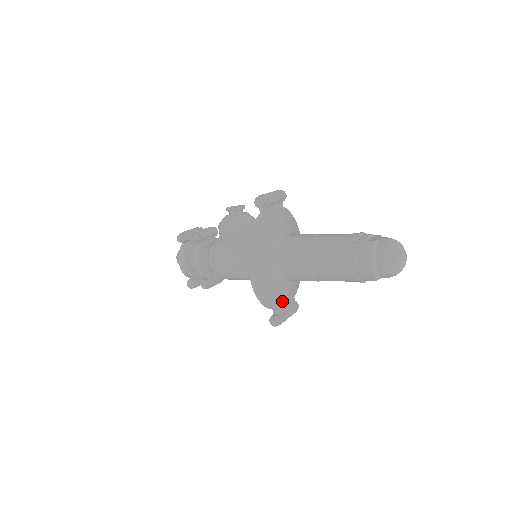
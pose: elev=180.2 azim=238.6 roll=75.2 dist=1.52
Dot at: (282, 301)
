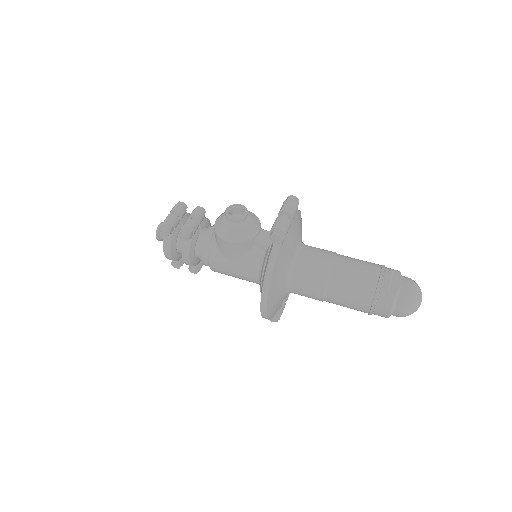
Dot at: occluded
